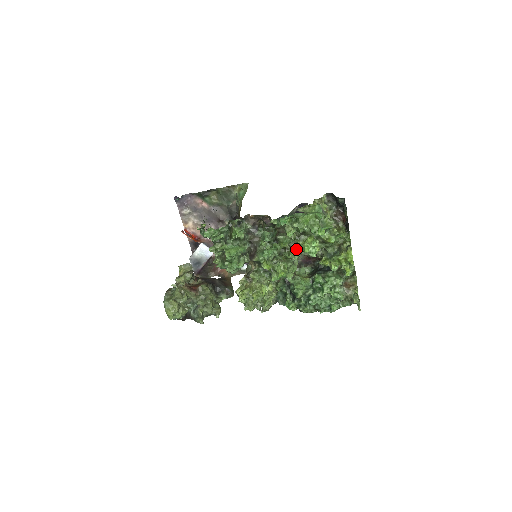
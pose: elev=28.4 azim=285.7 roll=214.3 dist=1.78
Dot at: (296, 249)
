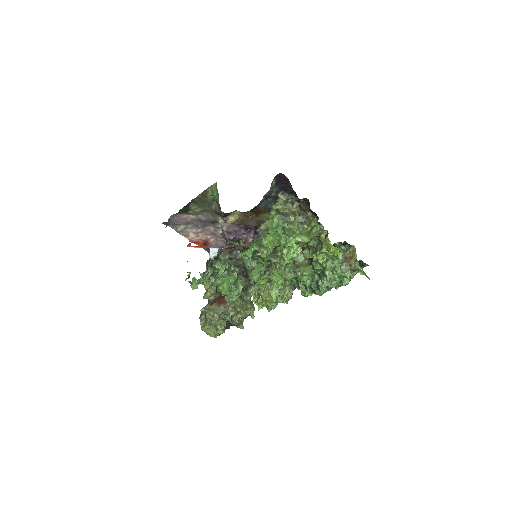
Dot at: (280, 256)
